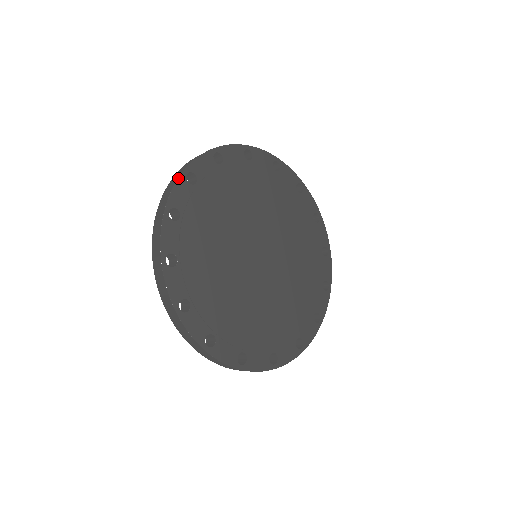
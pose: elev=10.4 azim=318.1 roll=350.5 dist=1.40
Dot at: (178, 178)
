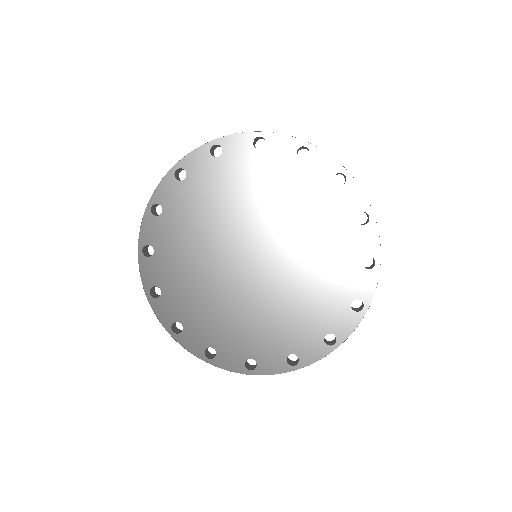
Dot at: (202, 145)
